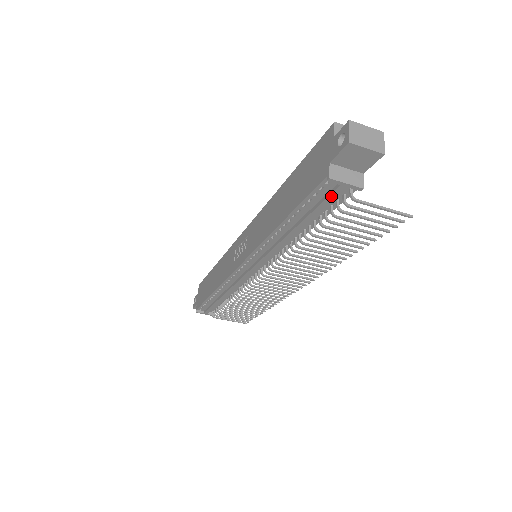
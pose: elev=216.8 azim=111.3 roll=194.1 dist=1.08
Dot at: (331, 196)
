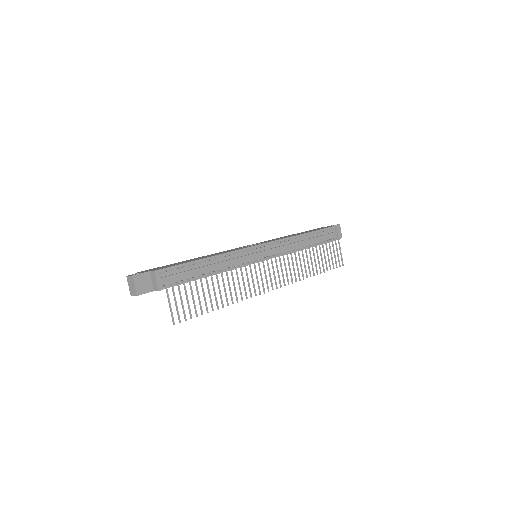
Dot at: (332, 234)
